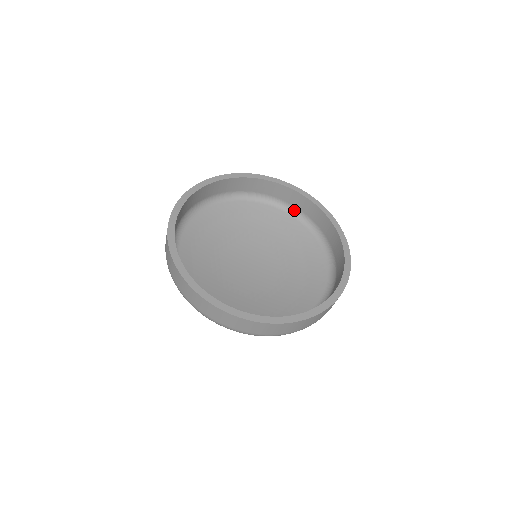
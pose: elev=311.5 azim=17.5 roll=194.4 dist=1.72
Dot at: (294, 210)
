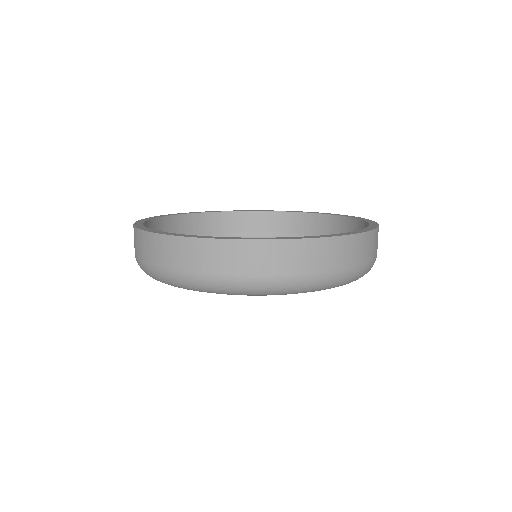
Dot at: occluded
